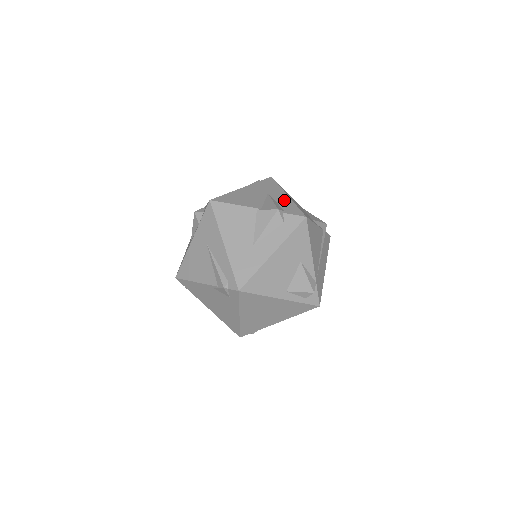
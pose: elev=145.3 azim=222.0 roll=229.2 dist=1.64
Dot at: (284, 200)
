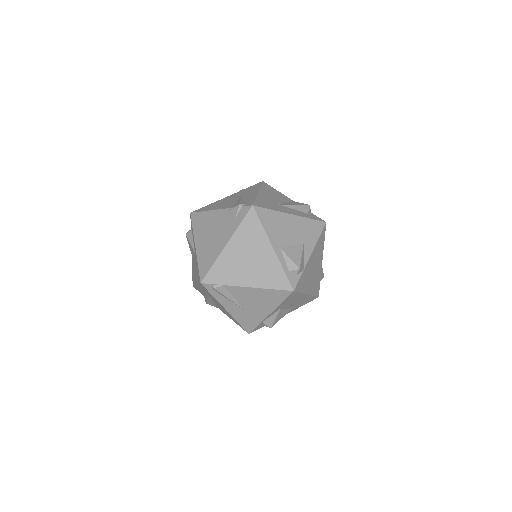
Dot at: occluded
